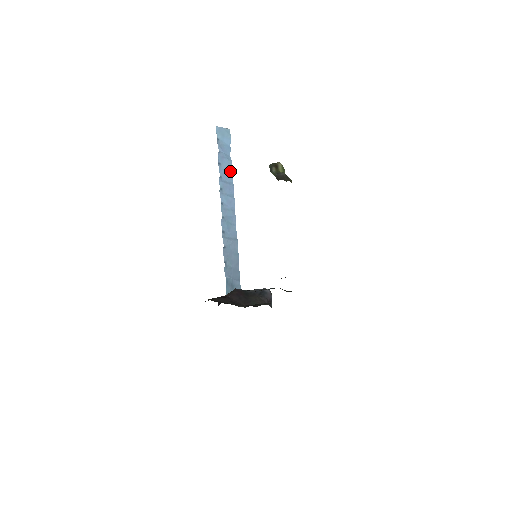
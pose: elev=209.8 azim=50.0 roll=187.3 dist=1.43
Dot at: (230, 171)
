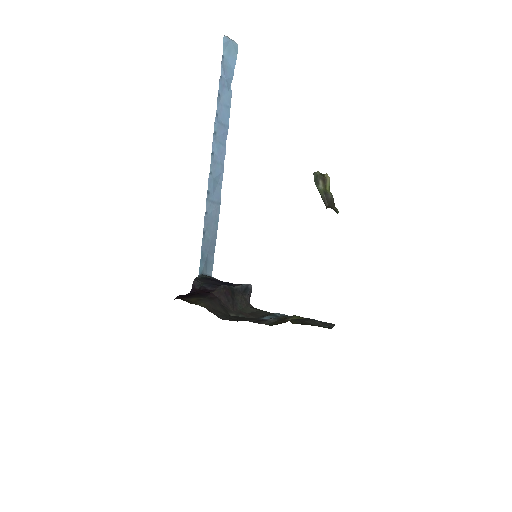
Dot at: (228, 108)
